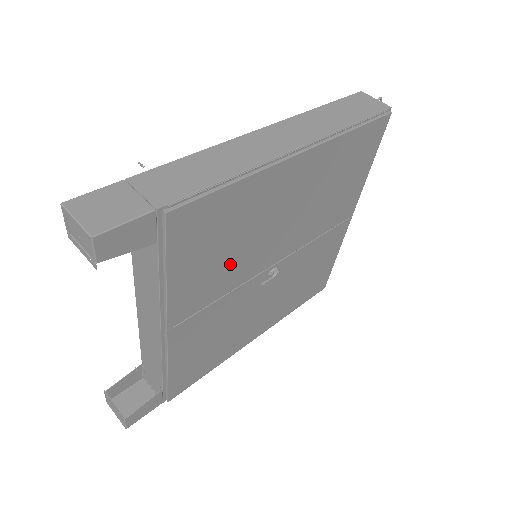
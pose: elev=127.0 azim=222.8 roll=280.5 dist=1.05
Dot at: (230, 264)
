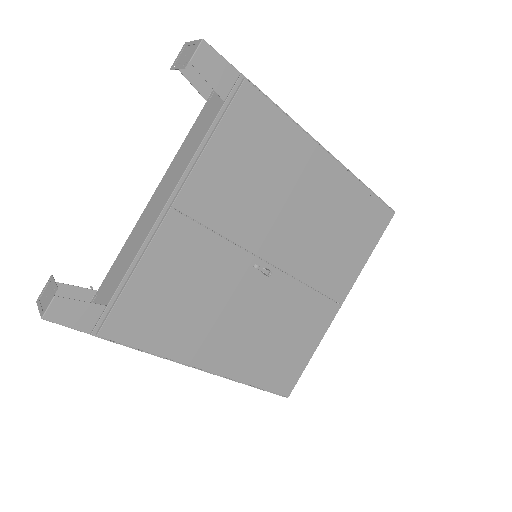
Dot at: (247, 202)
